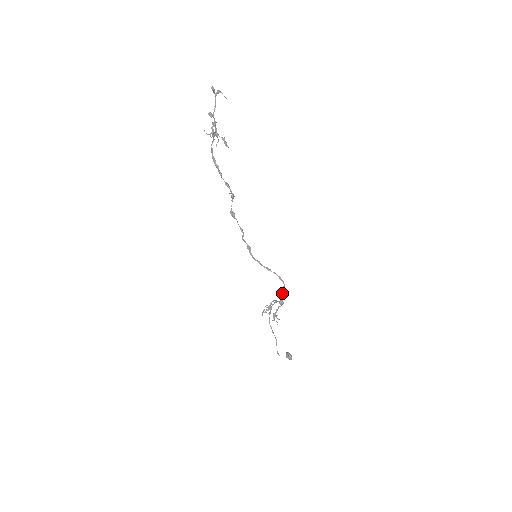
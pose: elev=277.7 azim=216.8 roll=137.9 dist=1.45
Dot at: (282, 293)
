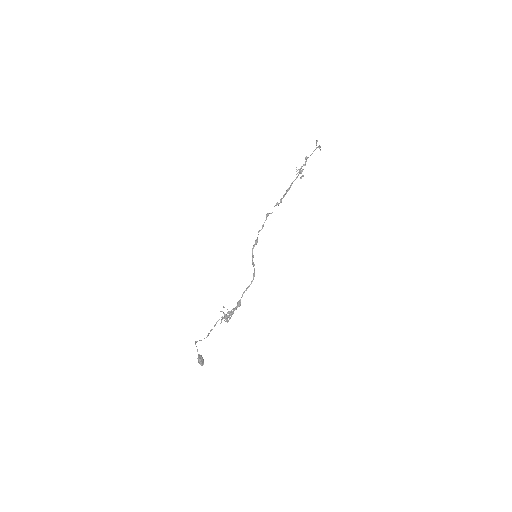
Dot at: occluded
